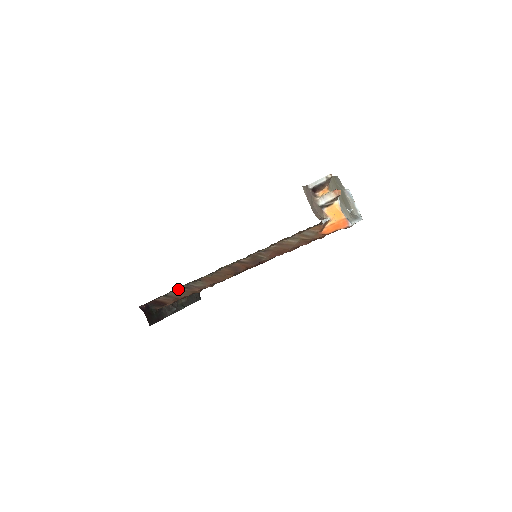
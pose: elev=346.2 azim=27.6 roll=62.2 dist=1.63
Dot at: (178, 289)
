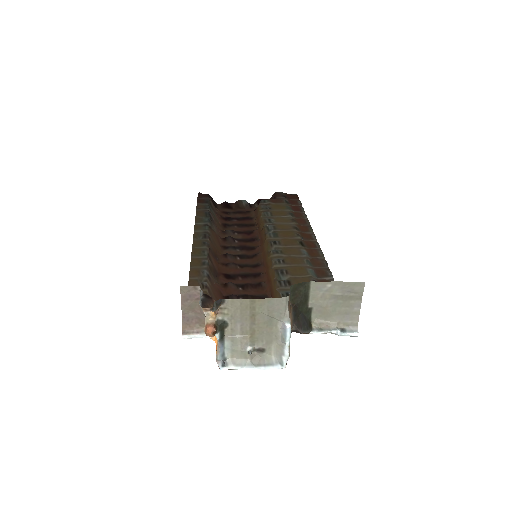
Dot at: (210, 212)
